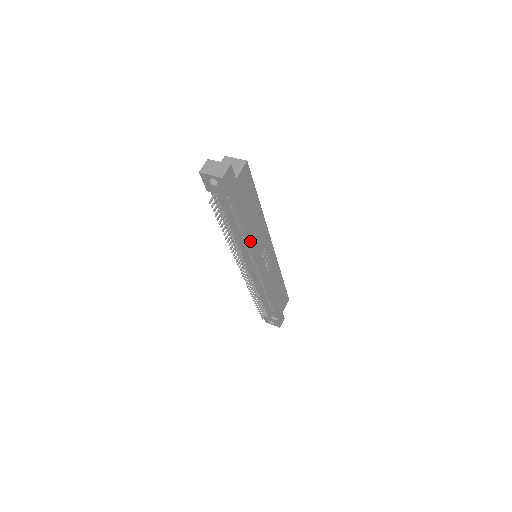
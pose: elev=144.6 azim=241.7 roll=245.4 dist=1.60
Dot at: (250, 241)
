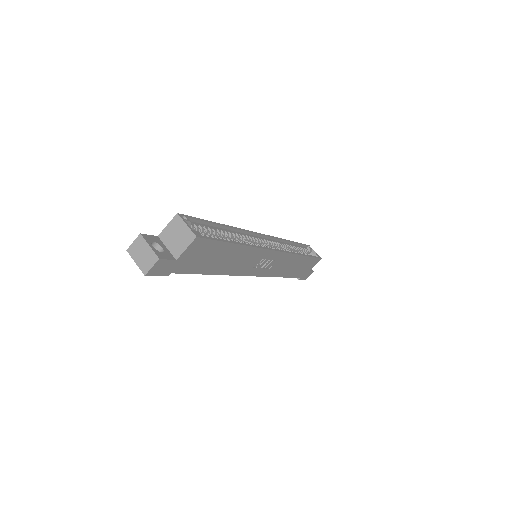
Dot at: (226, 273)
